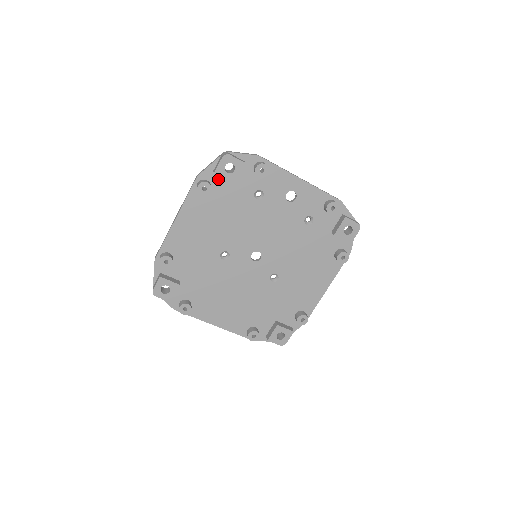
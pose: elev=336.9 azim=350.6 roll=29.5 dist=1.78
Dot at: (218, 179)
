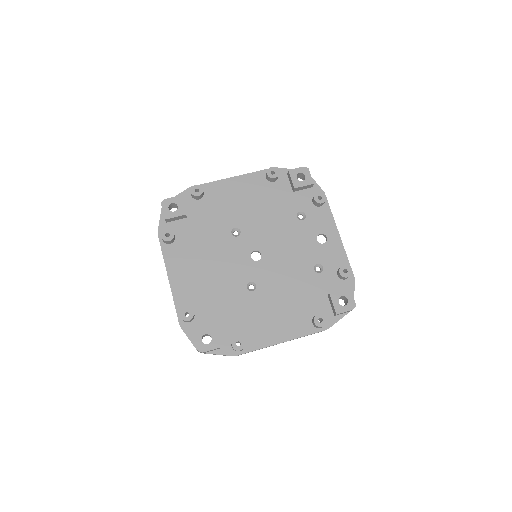
Dot at: (285, 181)
